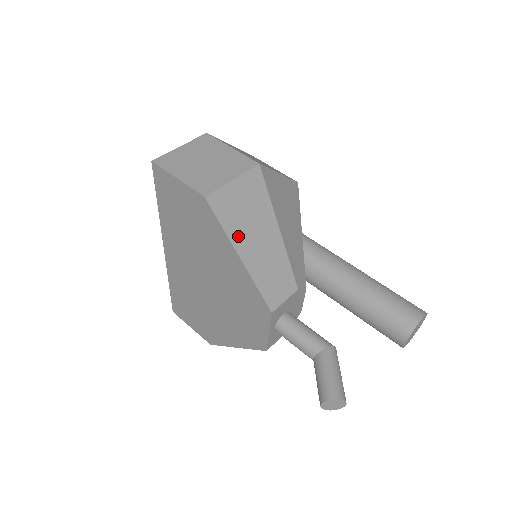
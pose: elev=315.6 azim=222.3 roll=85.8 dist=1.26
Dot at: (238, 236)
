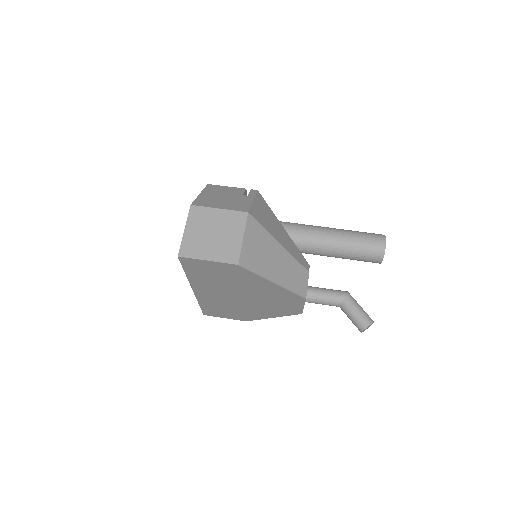
Dot at: (266, 271)
